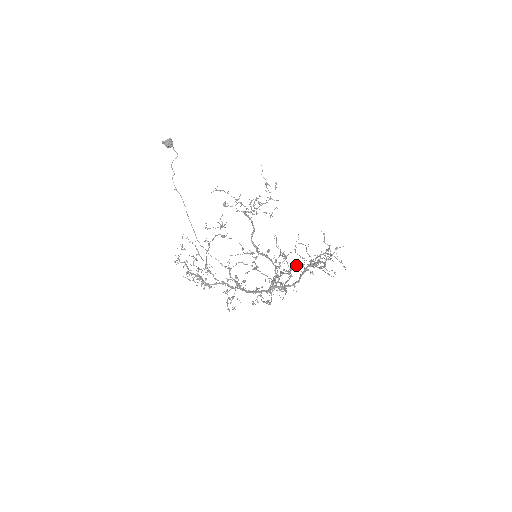
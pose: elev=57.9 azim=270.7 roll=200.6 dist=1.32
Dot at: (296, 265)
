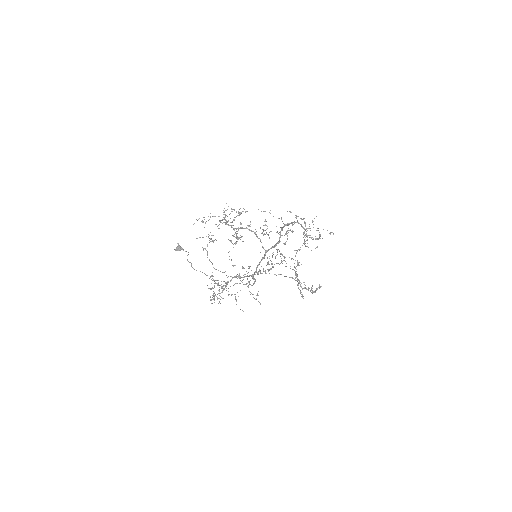
Dot at: (296, 253)
